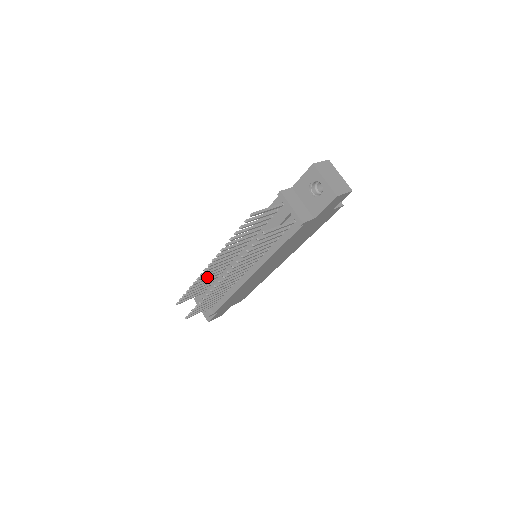
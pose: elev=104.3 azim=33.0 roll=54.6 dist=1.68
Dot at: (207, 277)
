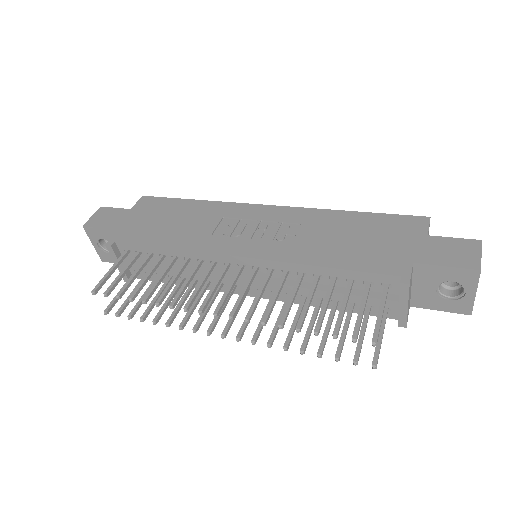
Dot at: (174, 282)
